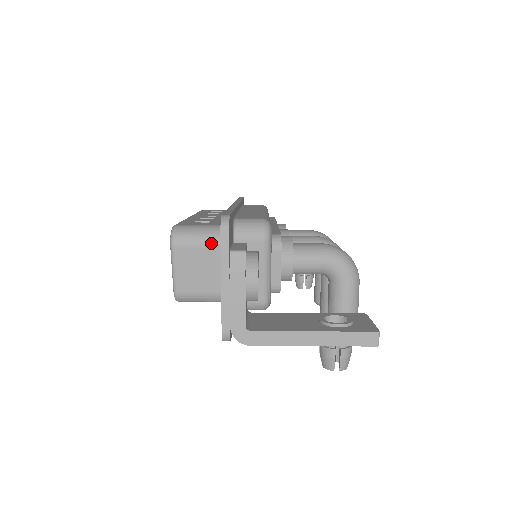
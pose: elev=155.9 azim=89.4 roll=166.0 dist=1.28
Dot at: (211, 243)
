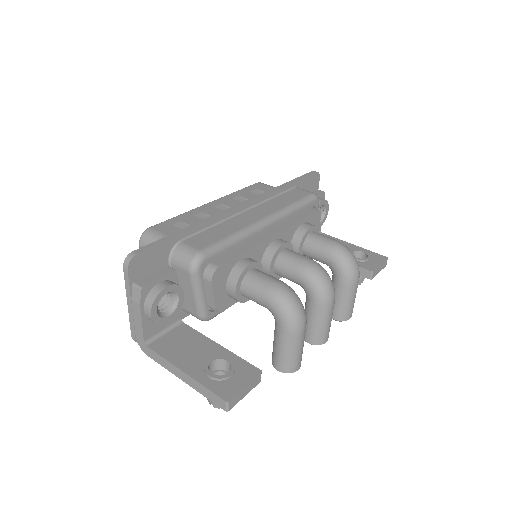
Dot at: occluded
